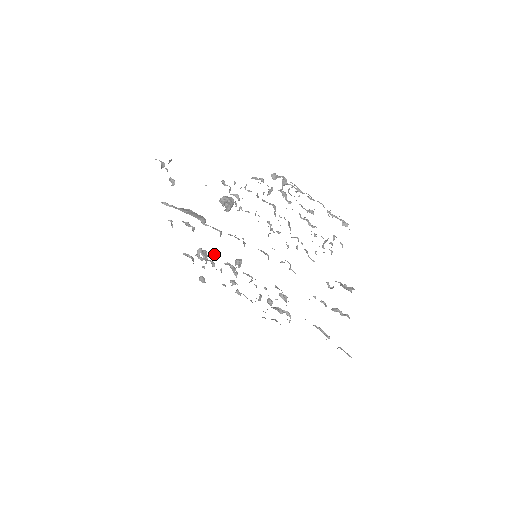
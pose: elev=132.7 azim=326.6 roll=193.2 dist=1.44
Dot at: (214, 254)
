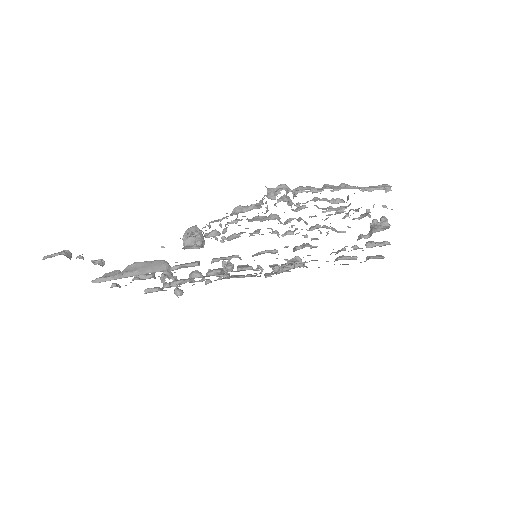
Dot at: (194, 278)
